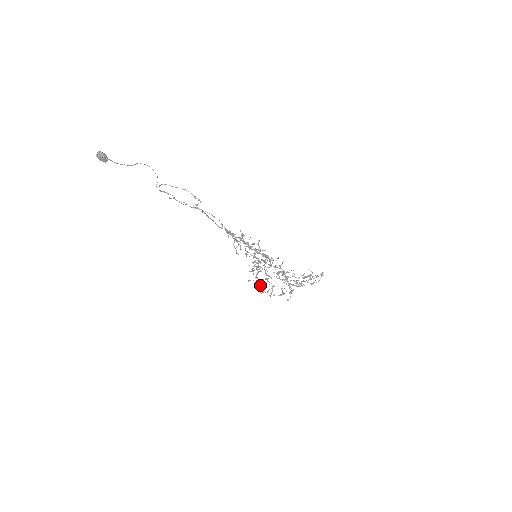
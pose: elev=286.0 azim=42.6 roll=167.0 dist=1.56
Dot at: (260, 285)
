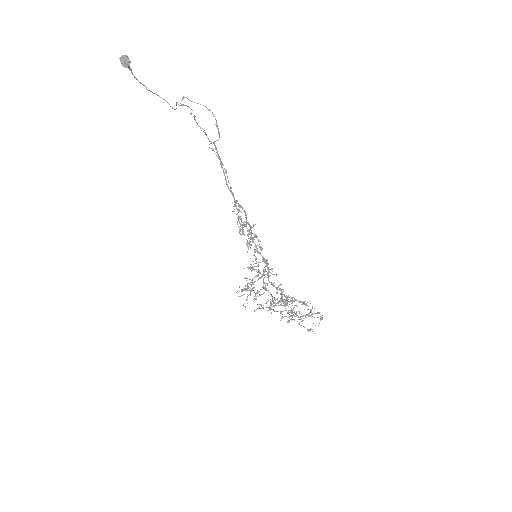
Dot at: (255, 298)
